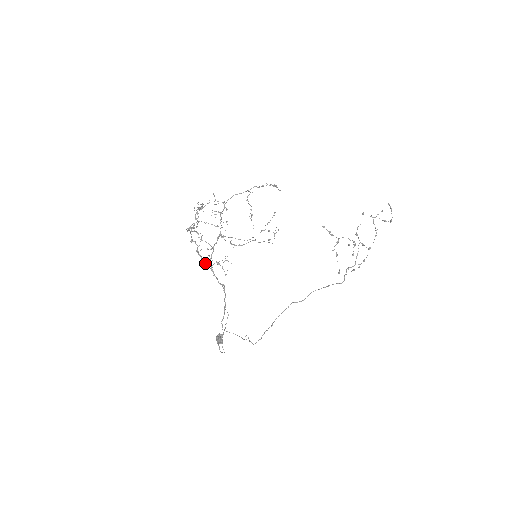
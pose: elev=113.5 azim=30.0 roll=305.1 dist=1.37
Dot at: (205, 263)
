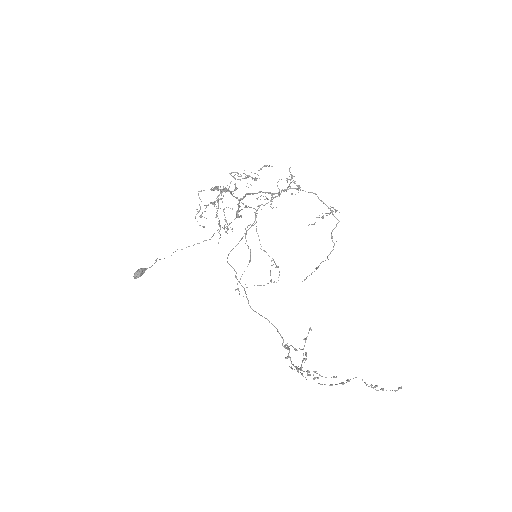
Dot at: (233, 196)
